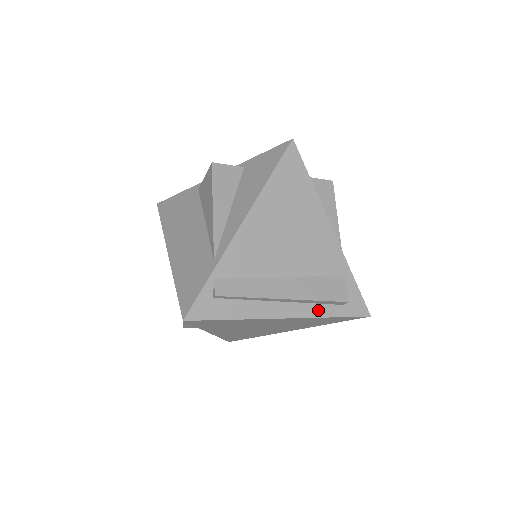
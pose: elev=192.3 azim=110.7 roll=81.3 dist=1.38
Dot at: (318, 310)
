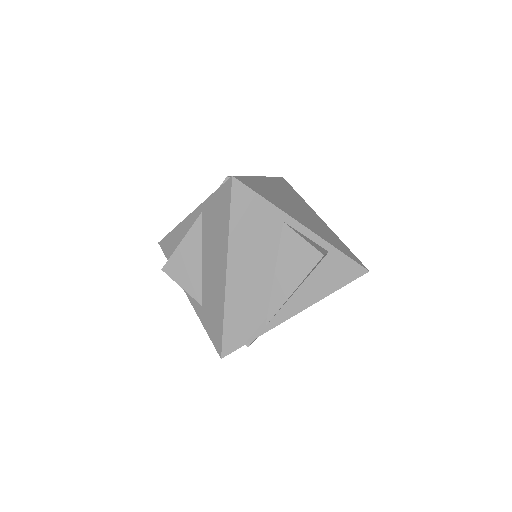
Dot at: occluded
